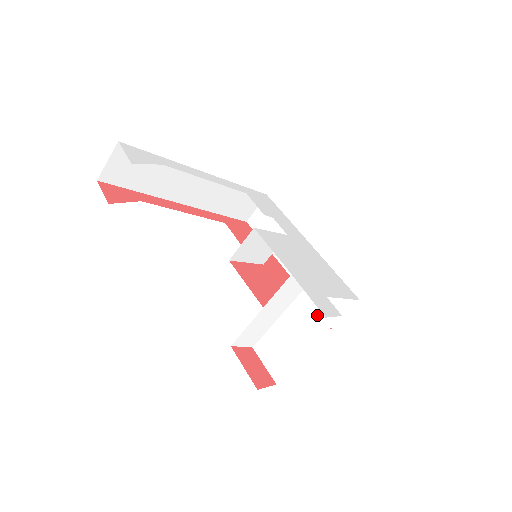
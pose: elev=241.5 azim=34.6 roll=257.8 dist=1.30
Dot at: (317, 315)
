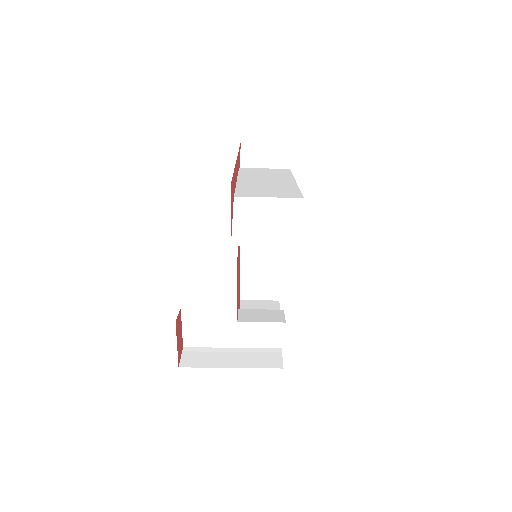
Dot at: (264, 334)
